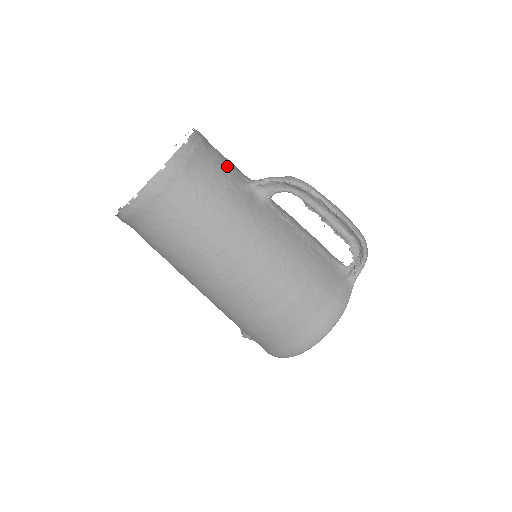
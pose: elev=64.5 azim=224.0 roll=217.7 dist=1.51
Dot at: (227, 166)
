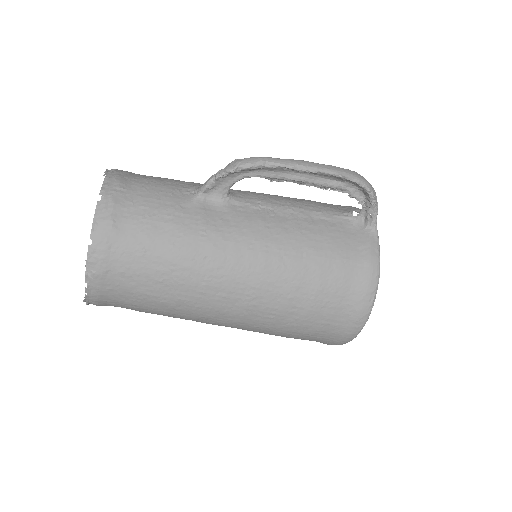
Dot at: (161, 191)
